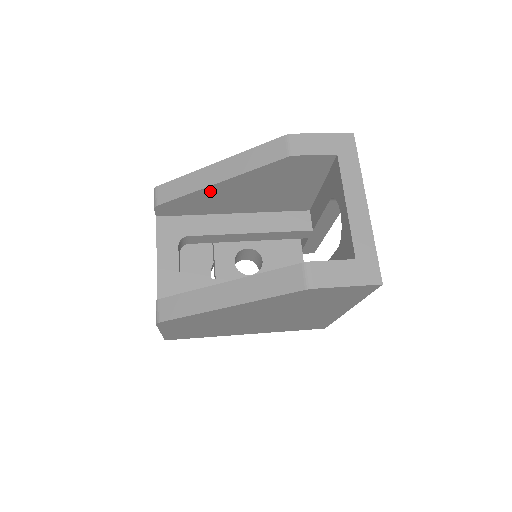
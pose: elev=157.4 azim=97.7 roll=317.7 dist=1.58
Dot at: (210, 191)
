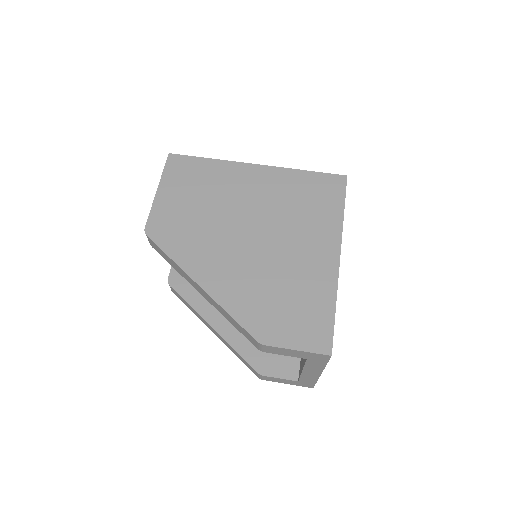
Dot at: occluded
